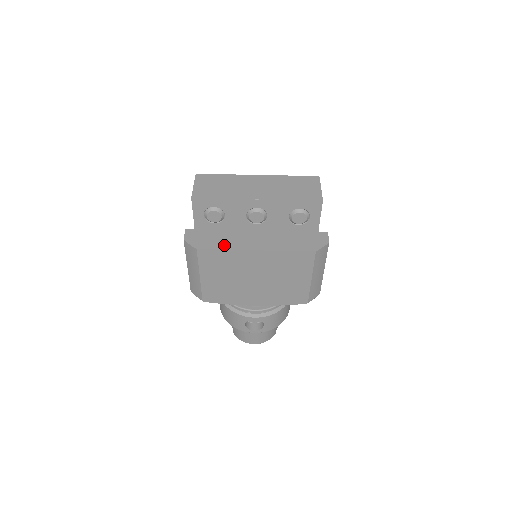
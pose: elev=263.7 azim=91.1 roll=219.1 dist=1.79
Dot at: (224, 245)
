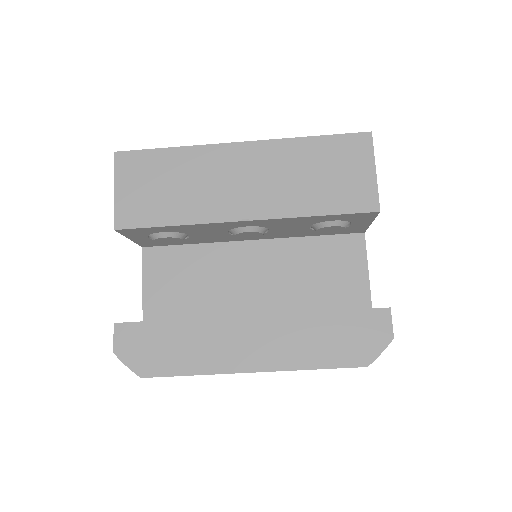
Dot at: (190, 363)
